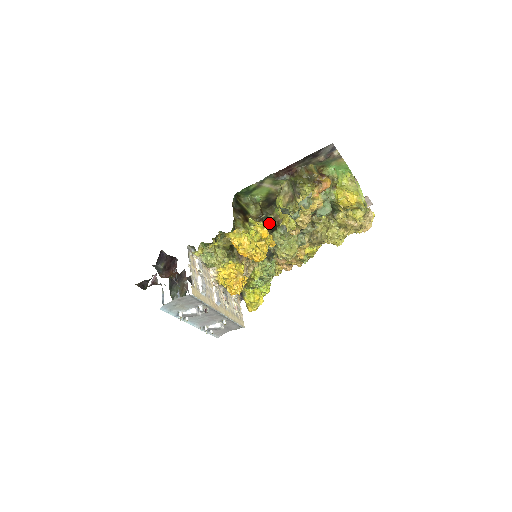
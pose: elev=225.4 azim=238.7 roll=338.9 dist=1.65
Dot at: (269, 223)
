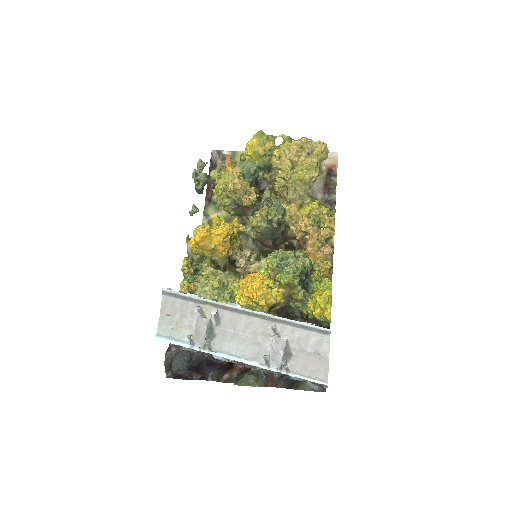
Dot at: occluded
